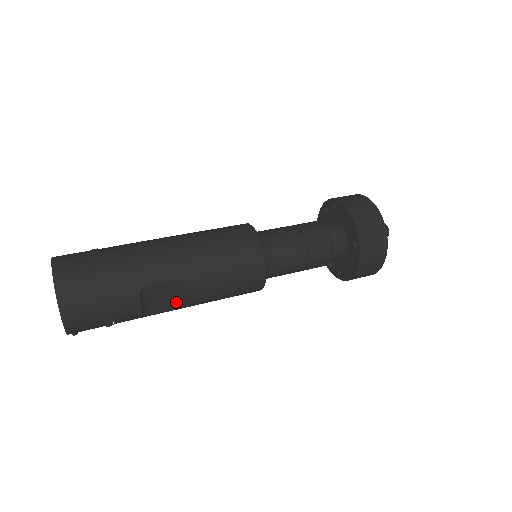
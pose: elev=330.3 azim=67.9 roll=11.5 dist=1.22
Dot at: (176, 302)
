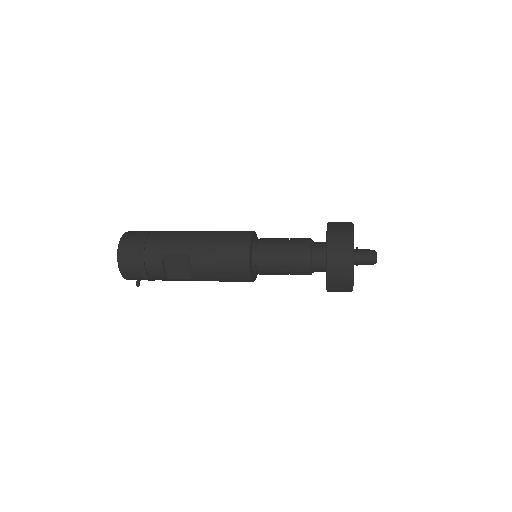
Dot at: (188, 273)
